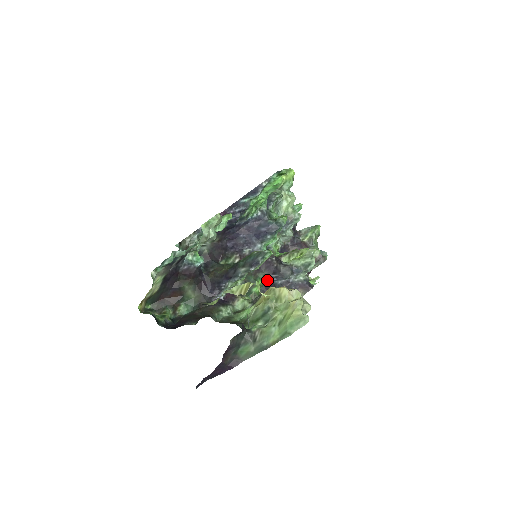
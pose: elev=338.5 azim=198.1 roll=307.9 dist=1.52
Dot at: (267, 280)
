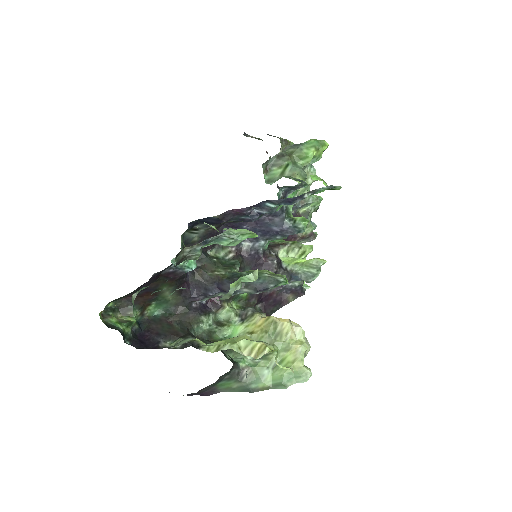
Dot at: occluded
